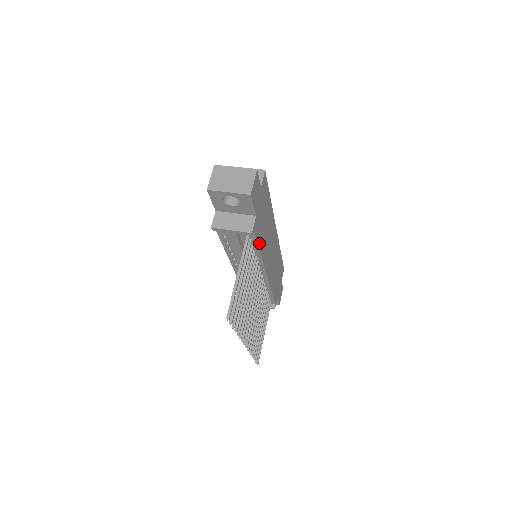
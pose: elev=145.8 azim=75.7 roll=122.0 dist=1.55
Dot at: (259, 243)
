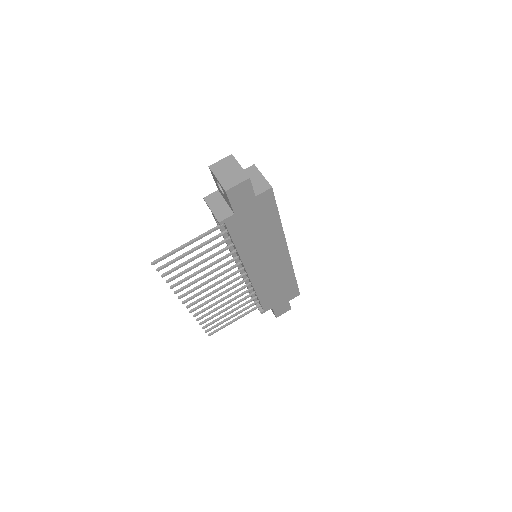
Dot at: (236, 239)
